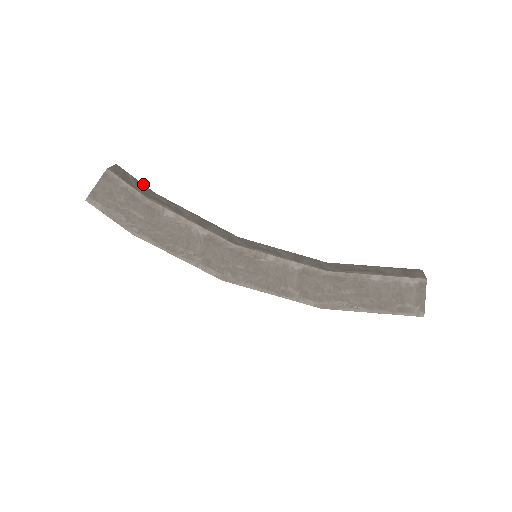
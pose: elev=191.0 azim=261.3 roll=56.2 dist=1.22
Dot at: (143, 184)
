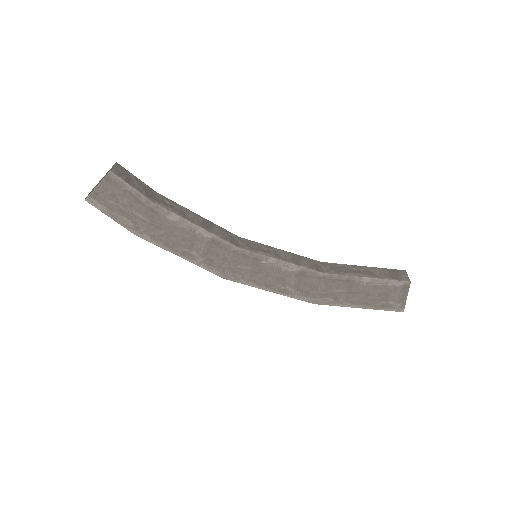
Dot at: occluded
